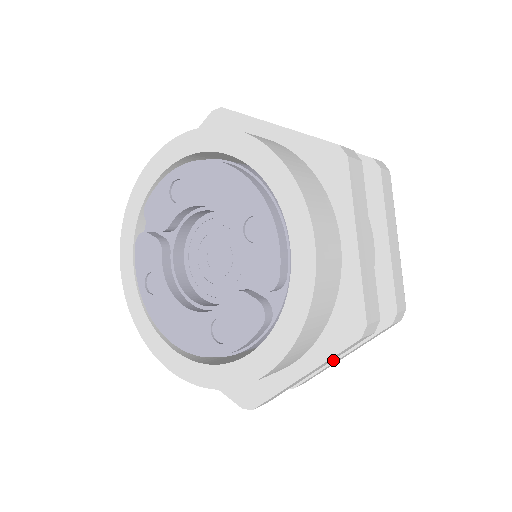
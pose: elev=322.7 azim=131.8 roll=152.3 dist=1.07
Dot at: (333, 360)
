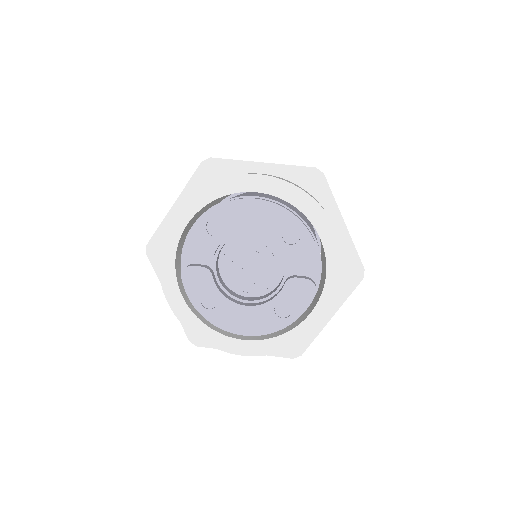
Dot at: occluded
